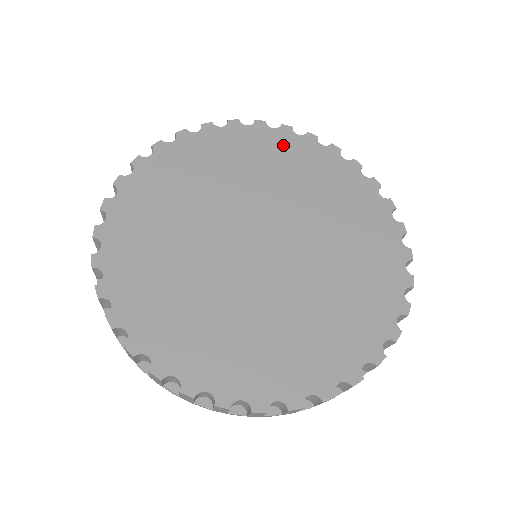
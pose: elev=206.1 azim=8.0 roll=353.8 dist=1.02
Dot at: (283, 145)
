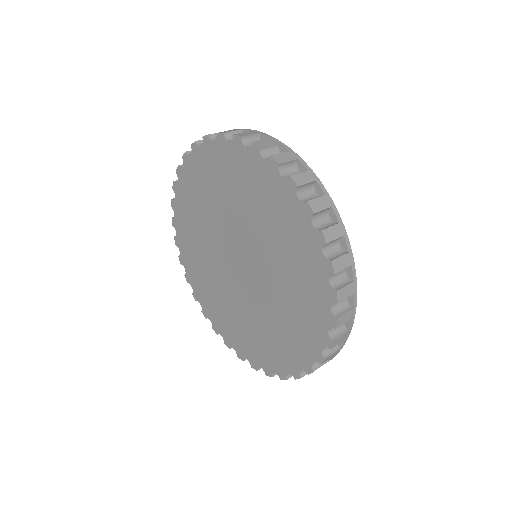
Dot at: (252, 171)
